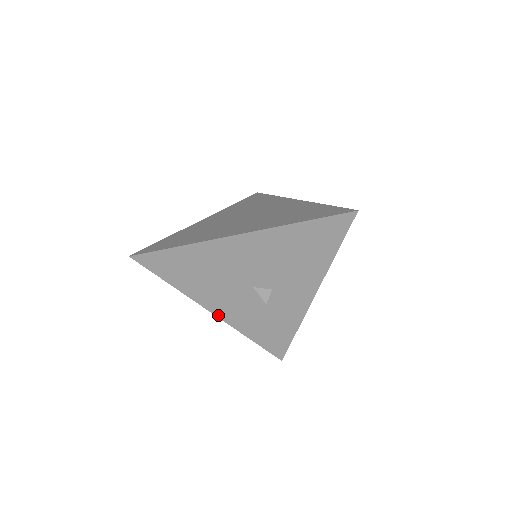
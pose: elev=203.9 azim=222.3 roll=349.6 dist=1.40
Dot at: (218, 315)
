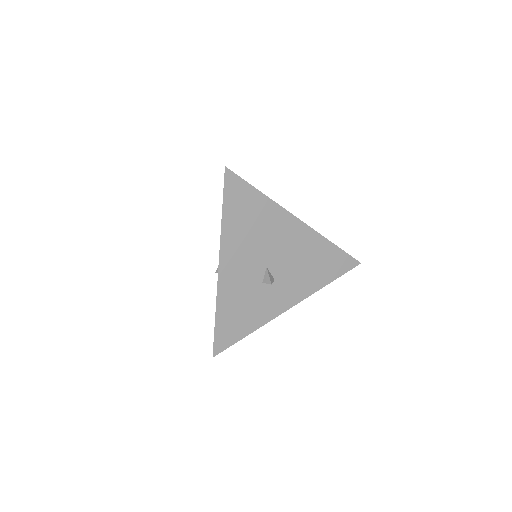
Dot at: (220, 271)
